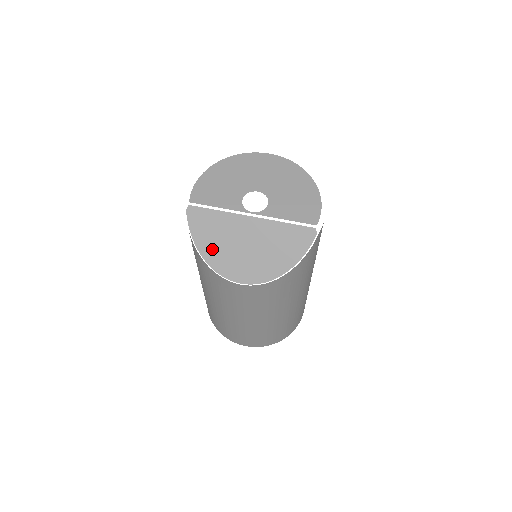
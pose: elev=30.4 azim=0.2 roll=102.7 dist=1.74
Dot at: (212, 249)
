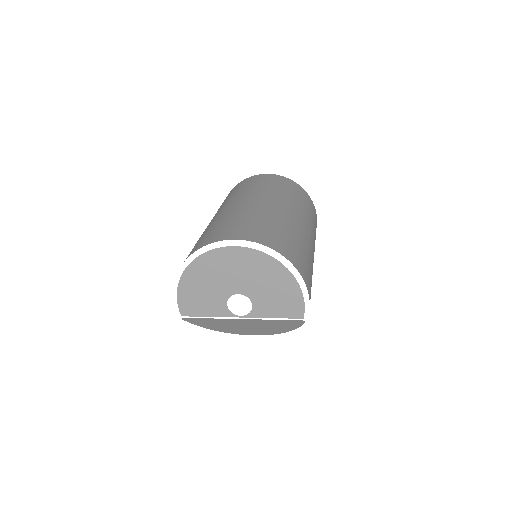
Dot at: (219, 328)
